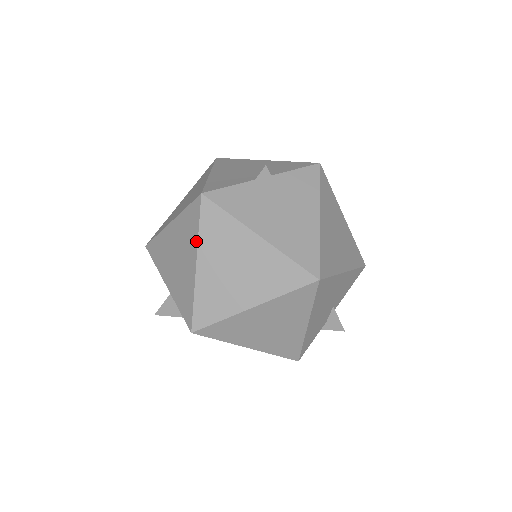
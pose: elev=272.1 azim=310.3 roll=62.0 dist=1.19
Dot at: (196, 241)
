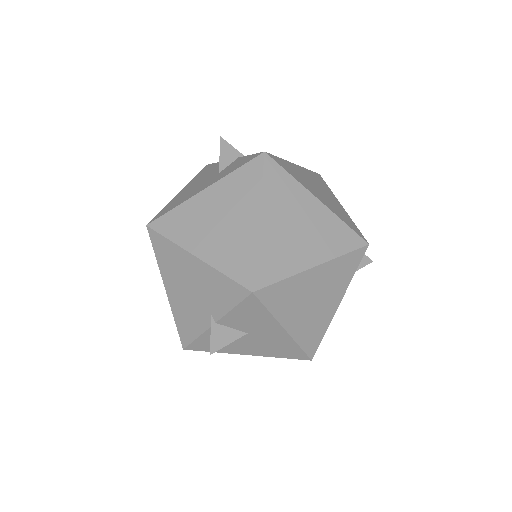
Dot at: occluded
